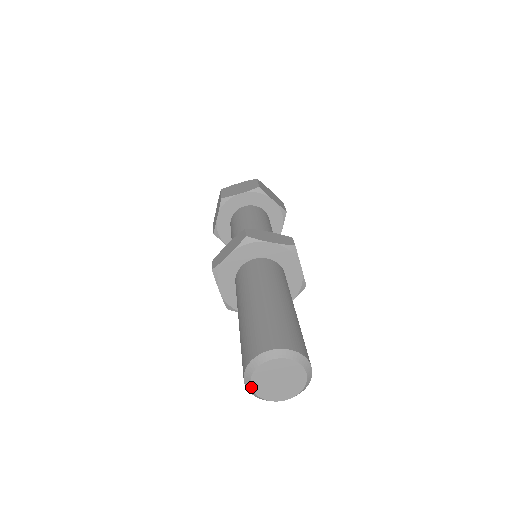
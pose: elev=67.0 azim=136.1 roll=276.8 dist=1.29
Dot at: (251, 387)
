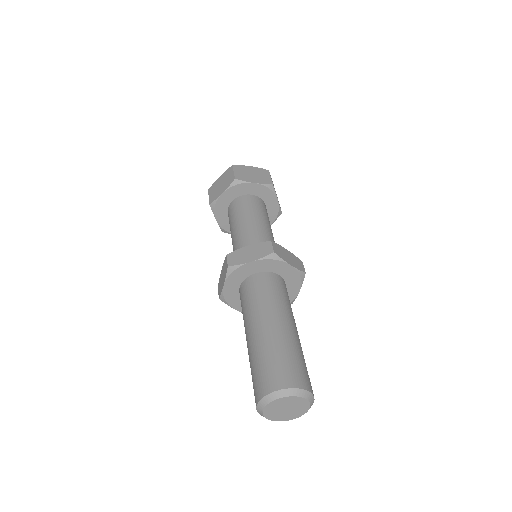
Dot at: (263, 409)
